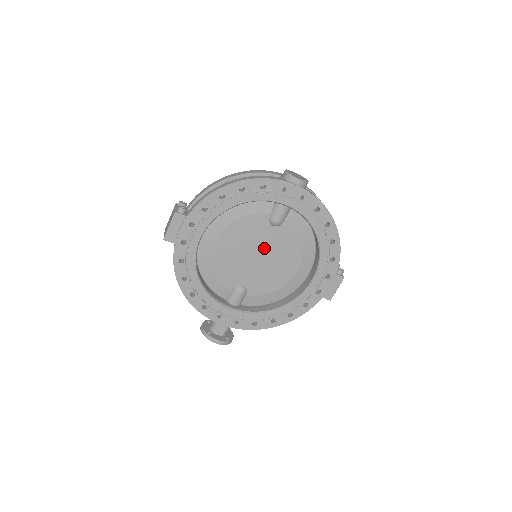
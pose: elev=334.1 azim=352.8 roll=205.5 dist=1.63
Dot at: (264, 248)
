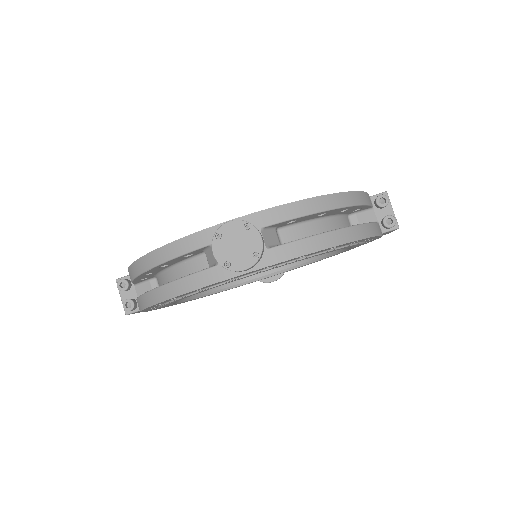
Dot at: occluded
